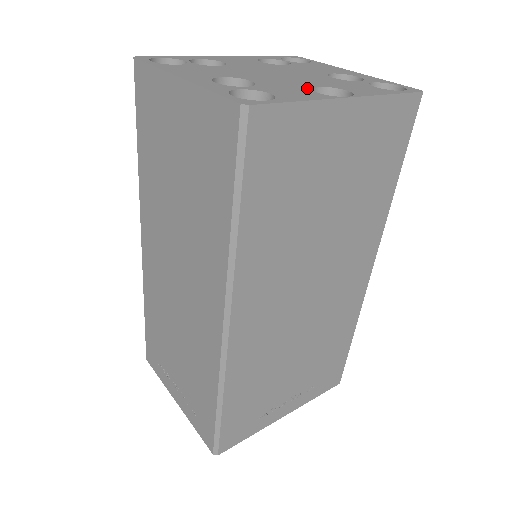
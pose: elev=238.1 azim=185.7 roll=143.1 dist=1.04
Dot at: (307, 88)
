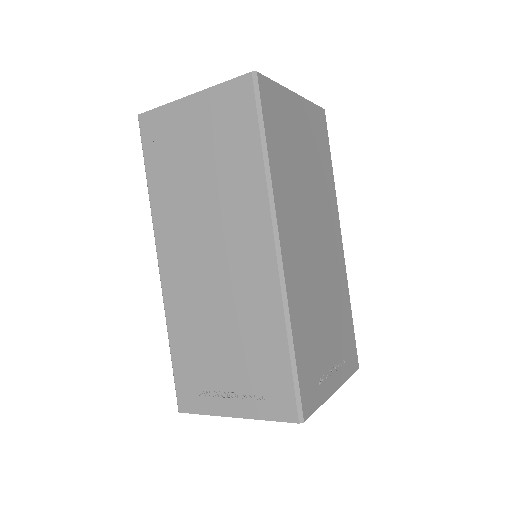
Dot at: occluded
